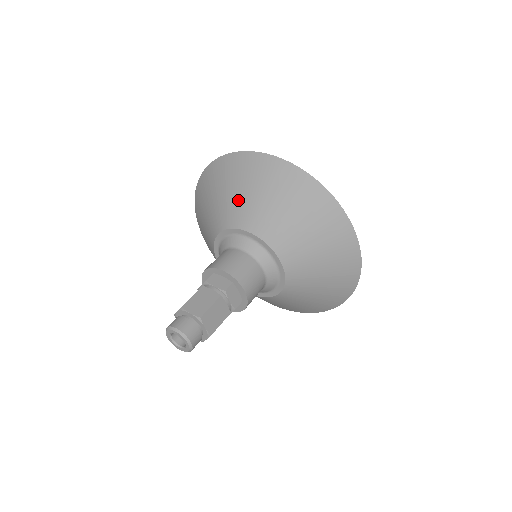
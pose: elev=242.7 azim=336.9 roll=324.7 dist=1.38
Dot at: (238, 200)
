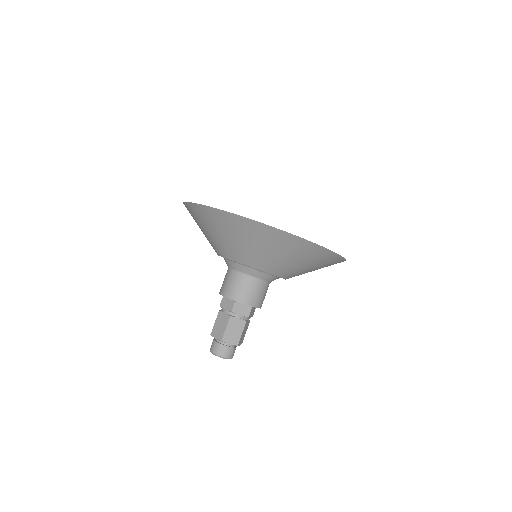
Dot at: (252, 251)
